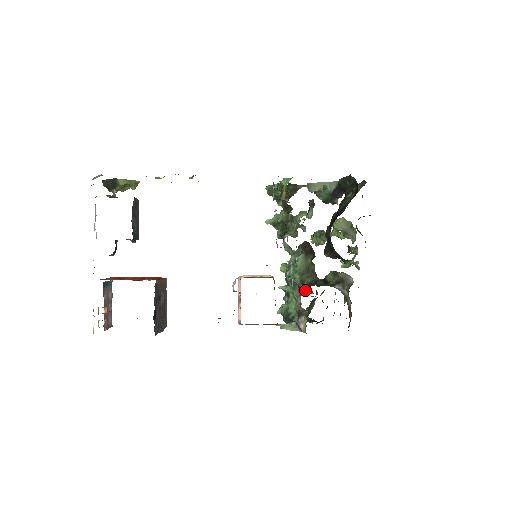
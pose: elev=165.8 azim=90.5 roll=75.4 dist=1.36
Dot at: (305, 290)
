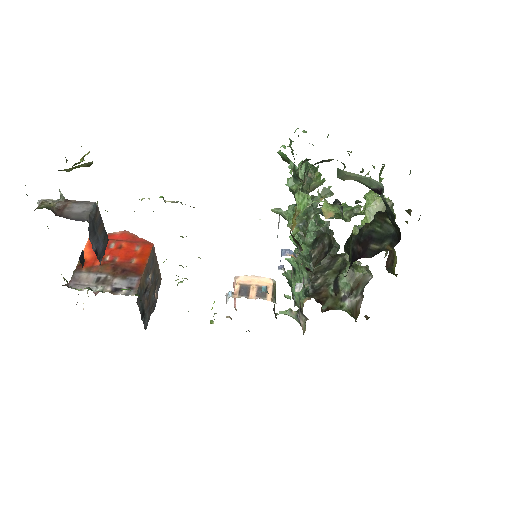
Dot at: occluded
